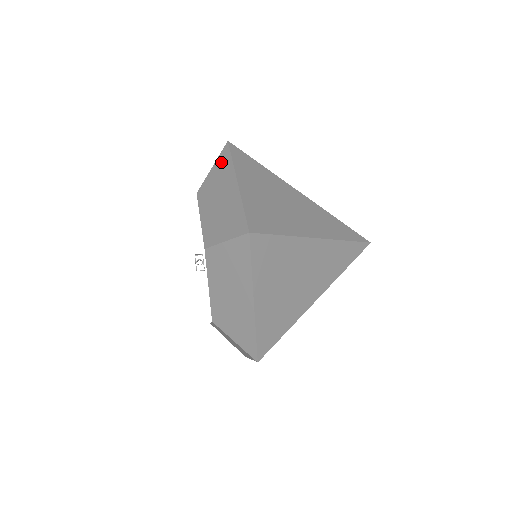
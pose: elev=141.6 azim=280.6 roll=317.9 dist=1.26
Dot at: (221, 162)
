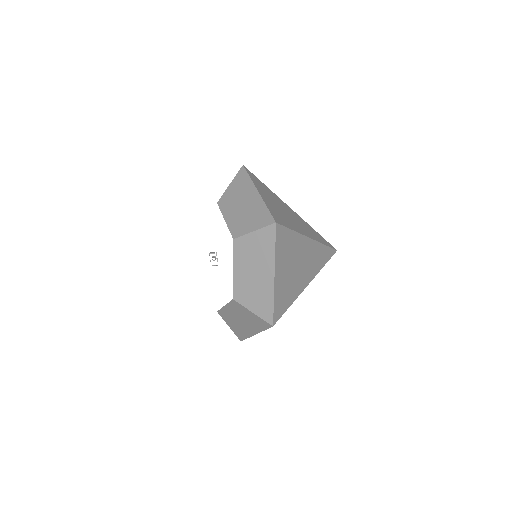
Dot at: (239, 179)
